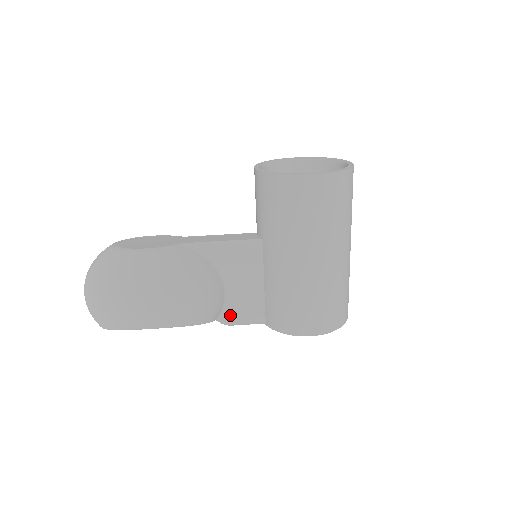
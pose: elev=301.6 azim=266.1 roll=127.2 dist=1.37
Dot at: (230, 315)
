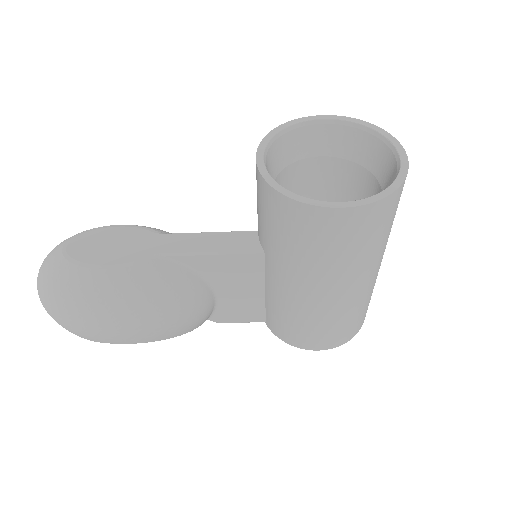
Dot at: (223, 316)
